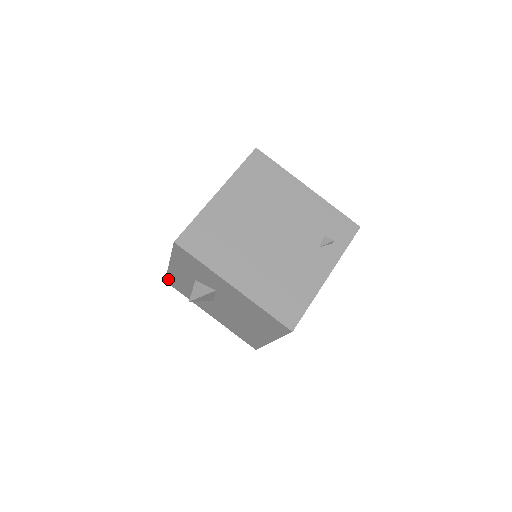
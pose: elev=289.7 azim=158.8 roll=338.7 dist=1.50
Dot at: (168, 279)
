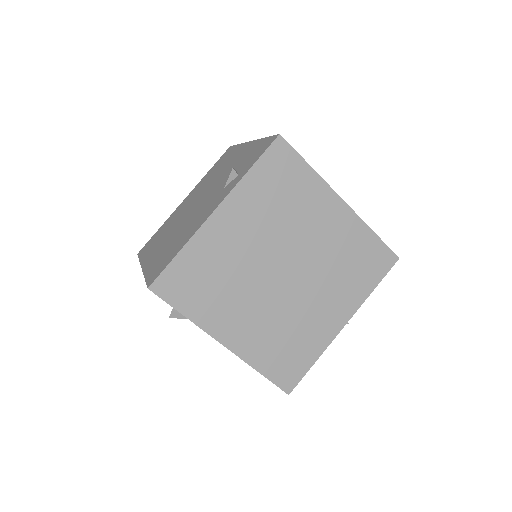
Dot at: occluded
